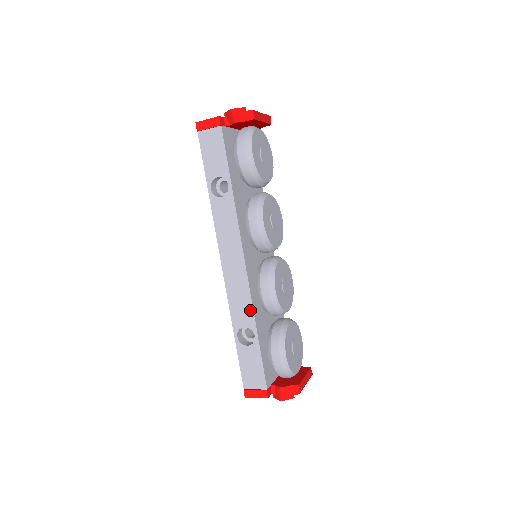
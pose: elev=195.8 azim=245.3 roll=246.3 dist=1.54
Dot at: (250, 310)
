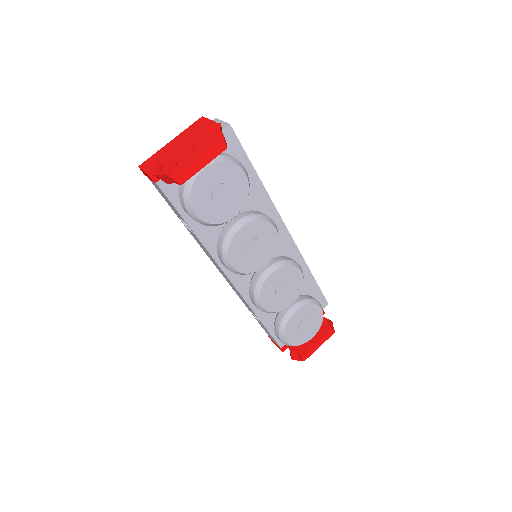
Dot at: (249, 307)
